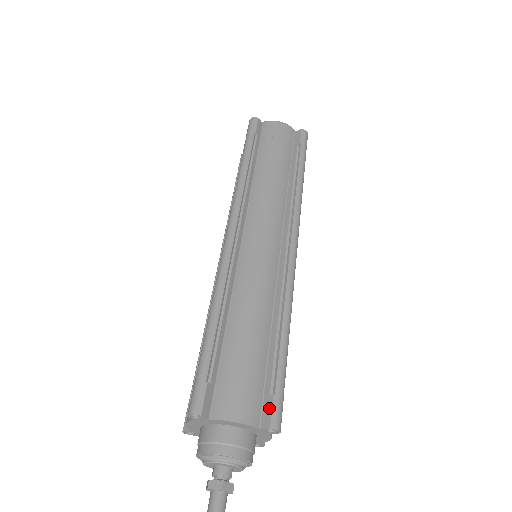
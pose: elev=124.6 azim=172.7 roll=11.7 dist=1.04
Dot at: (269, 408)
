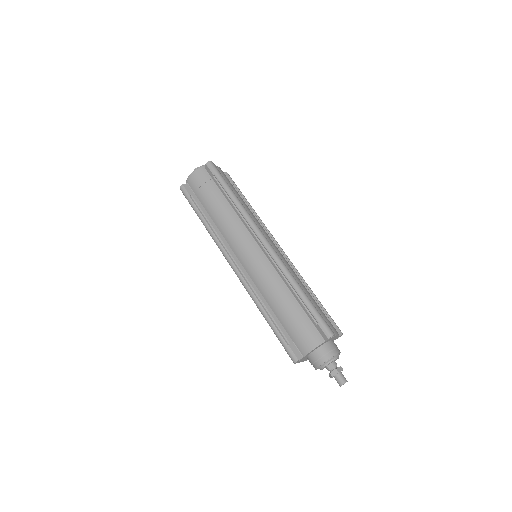
Dot at: (336, 326)
